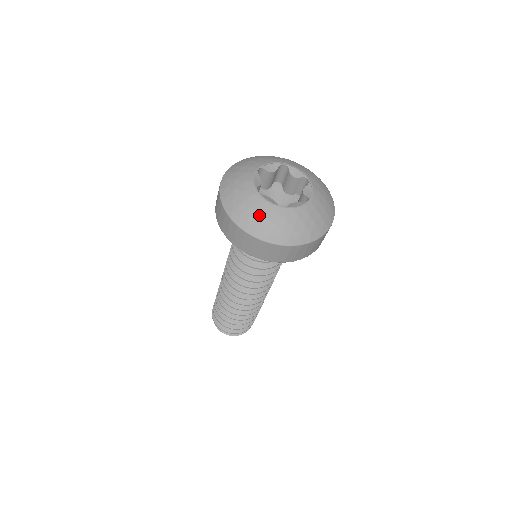
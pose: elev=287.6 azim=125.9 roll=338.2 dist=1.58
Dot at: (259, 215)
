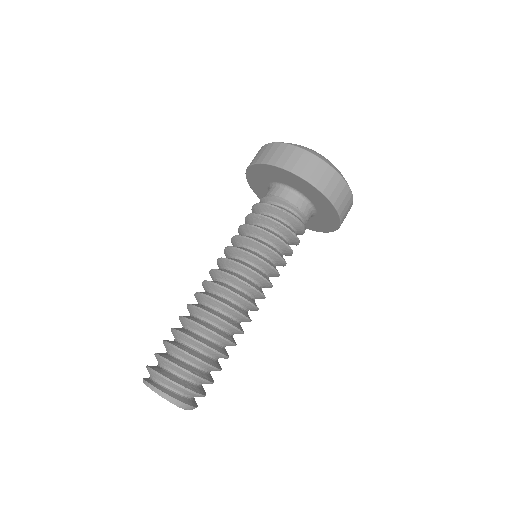
Dot at: (313, 150)
